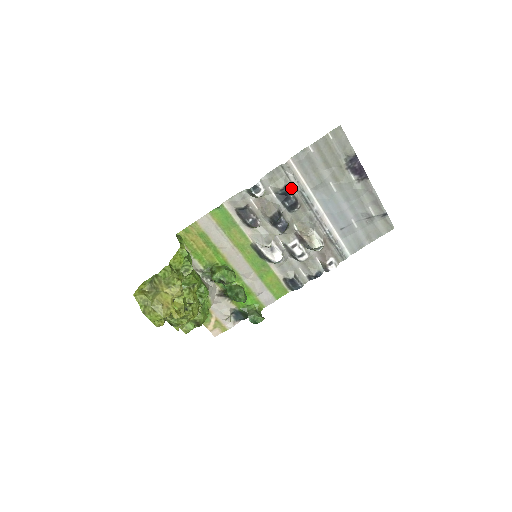
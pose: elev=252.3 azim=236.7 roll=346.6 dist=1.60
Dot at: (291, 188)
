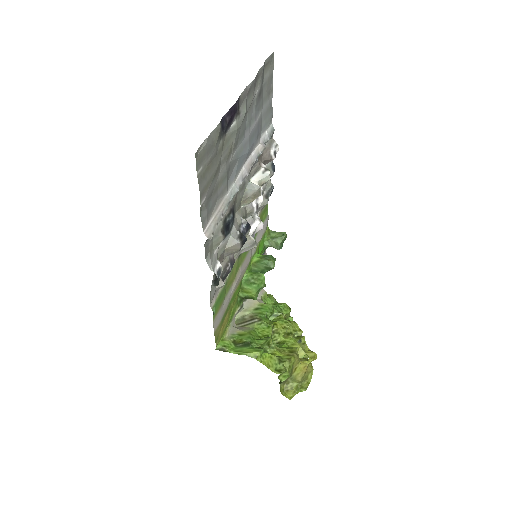
Dot at: (222, 222)
